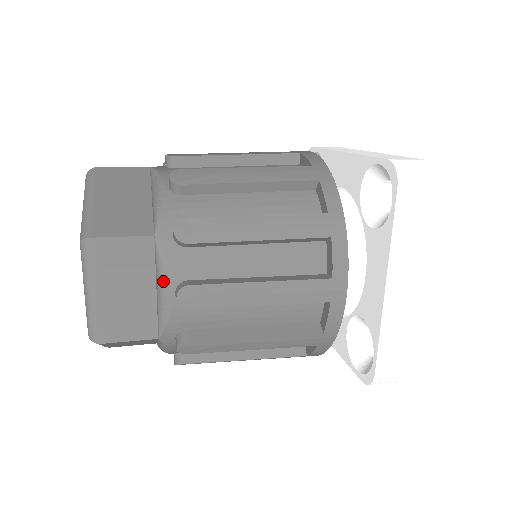
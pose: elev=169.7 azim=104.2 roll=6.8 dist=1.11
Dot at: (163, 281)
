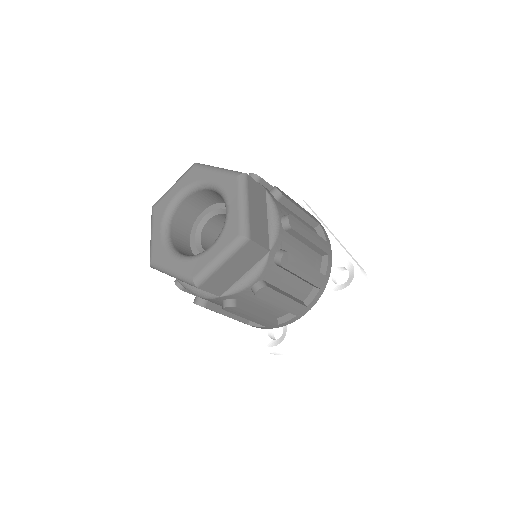
Dot at: (256, 276)
